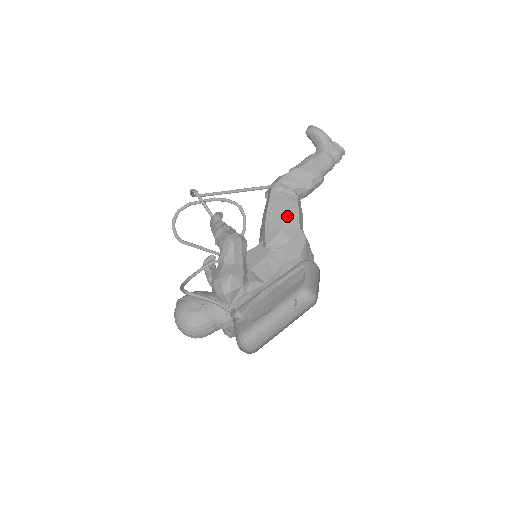
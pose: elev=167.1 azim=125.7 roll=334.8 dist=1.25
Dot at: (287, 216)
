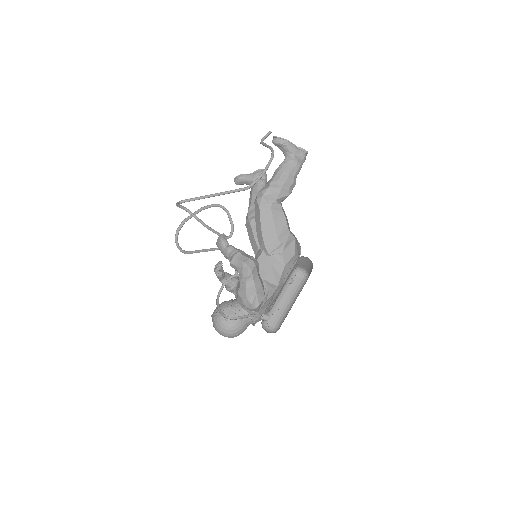
Dot at: (278, 226)
